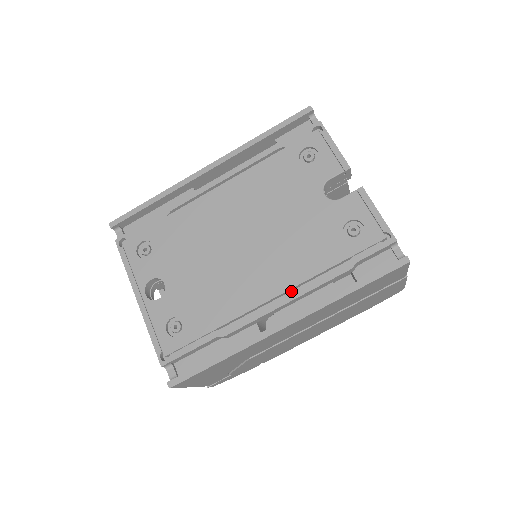
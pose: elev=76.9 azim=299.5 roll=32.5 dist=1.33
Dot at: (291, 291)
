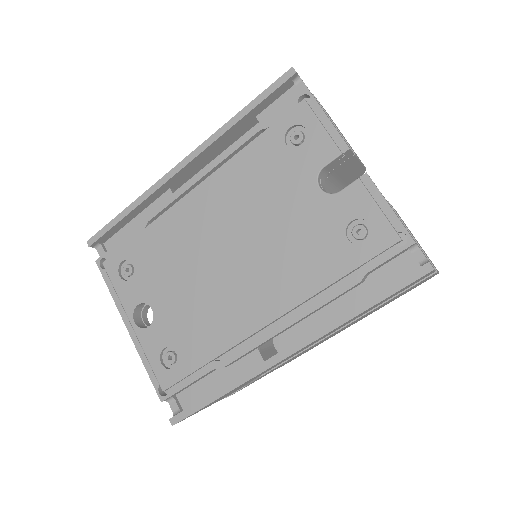
Dot at: (291, 311)
